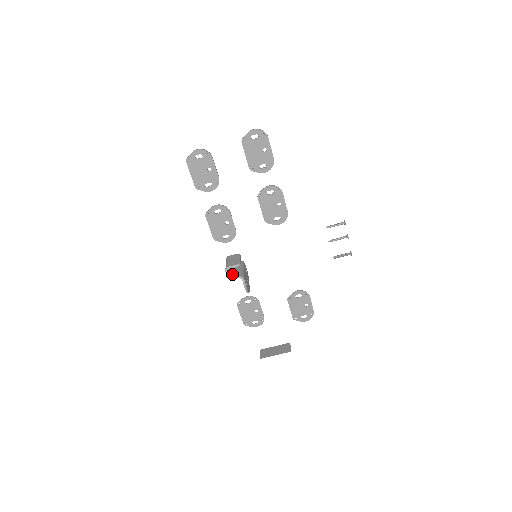
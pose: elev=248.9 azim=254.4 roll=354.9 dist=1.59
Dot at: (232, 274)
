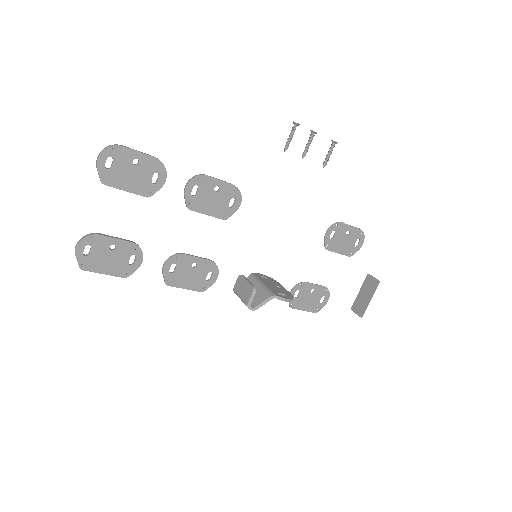
Dot at: (259, 305)
